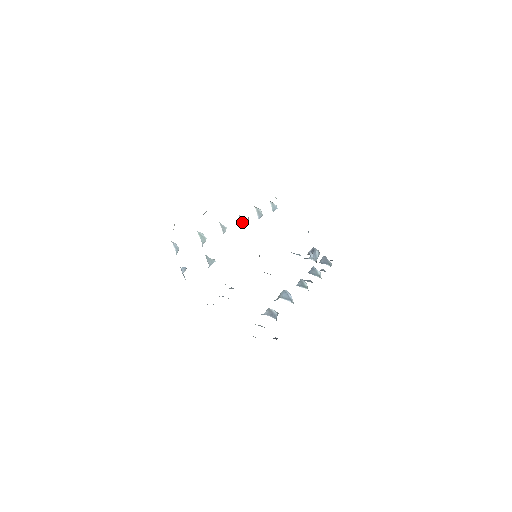
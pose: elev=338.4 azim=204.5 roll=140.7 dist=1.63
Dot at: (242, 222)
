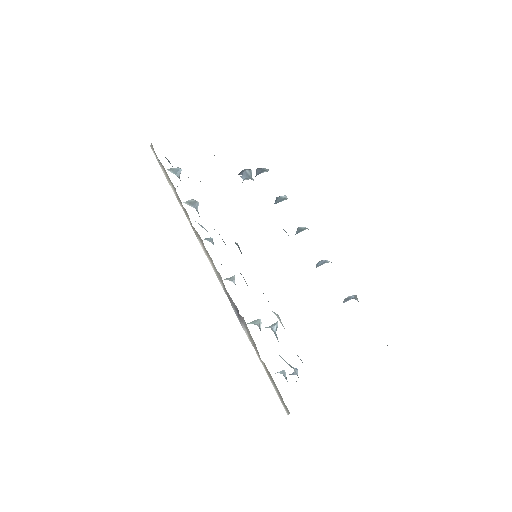
Dot at: (211, 241)
